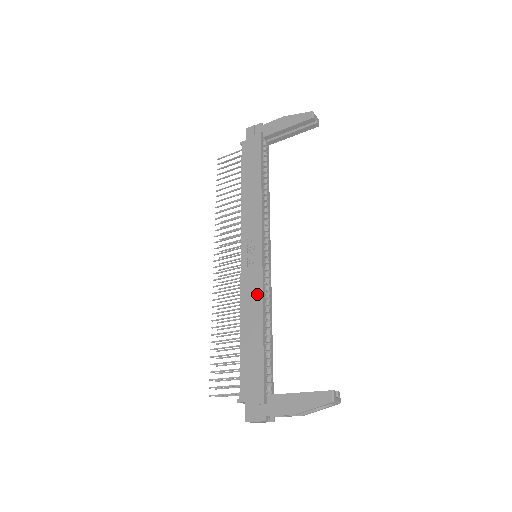
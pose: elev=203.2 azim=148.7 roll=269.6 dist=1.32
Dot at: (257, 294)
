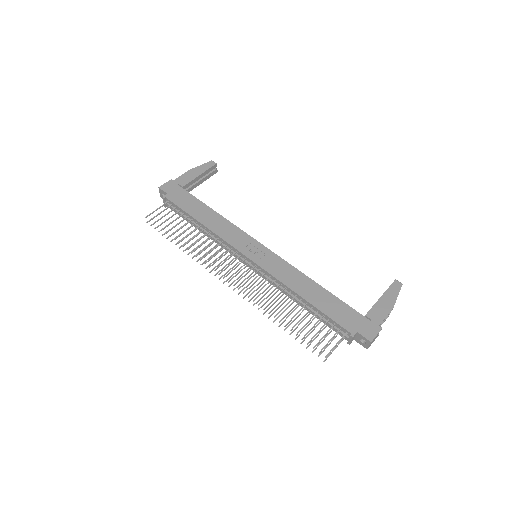
Dot at: (290, 270)
